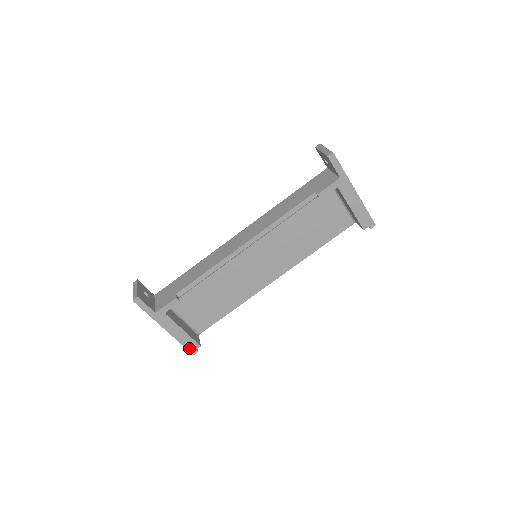
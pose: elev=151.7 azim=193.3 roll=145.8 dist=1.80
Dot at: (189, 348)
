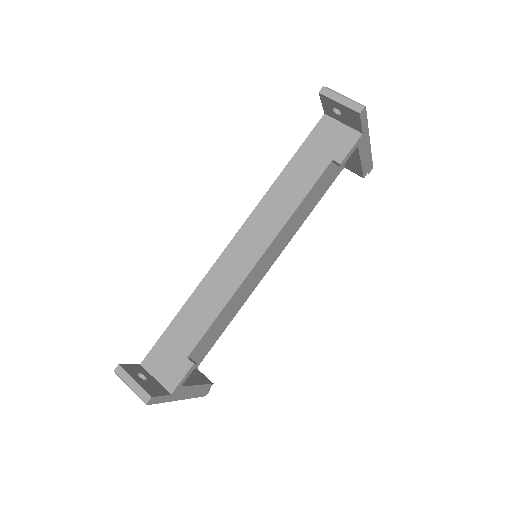
Dot at: (202, 394)
